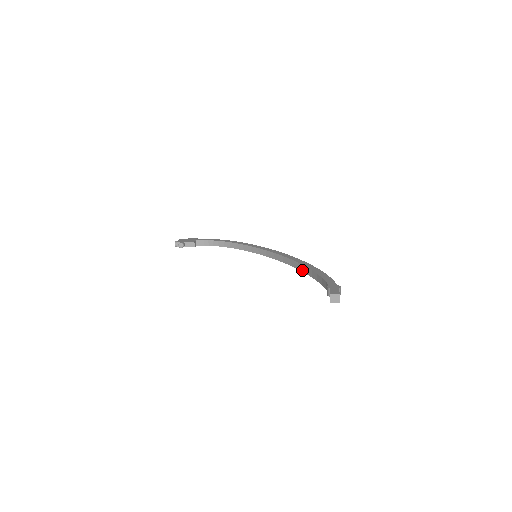
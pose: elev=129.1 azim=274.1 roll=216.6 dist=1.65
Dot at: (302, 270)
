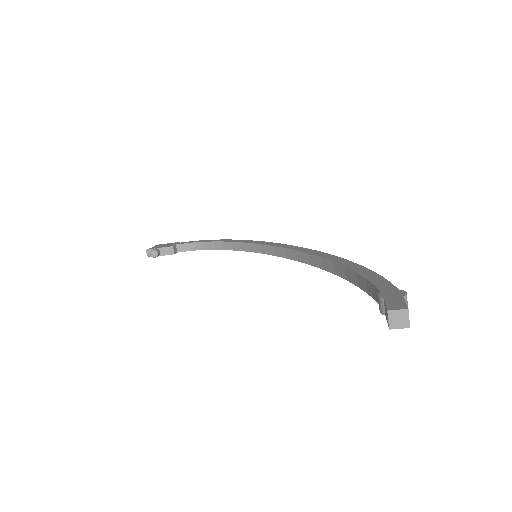
Dot at: (329, 270)
